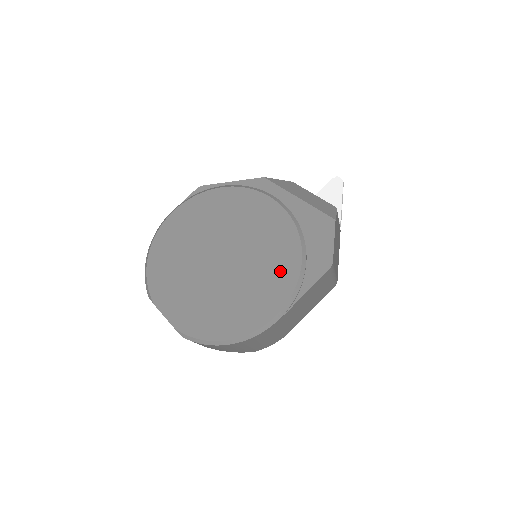
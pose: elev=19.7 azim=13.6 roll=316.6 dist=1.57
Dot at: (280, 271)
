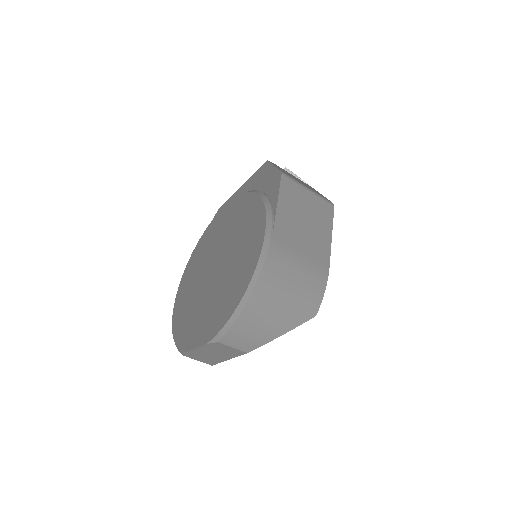
Dot at: (251, 218)
